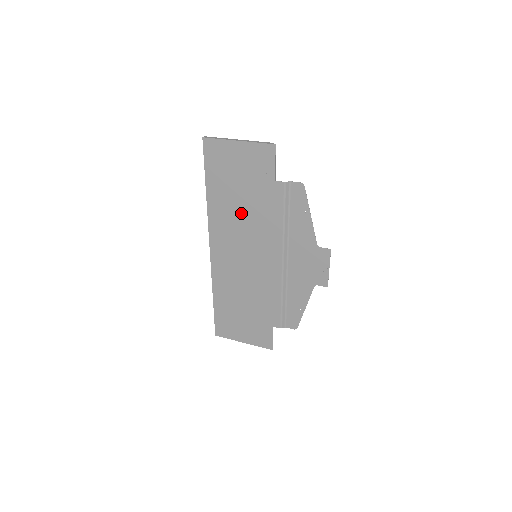
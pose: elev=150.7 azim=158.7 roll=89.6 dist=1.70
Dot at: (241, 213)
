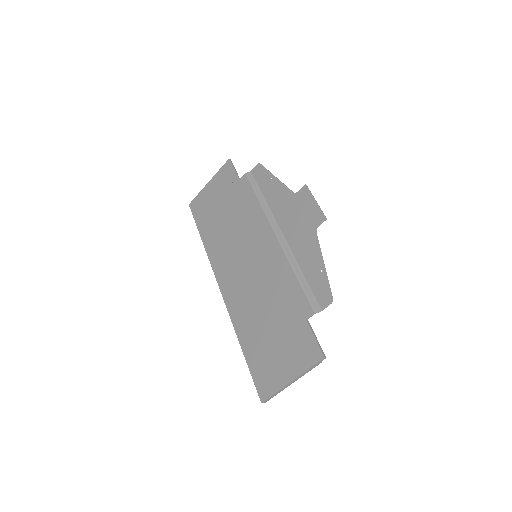
Dot at: (229, 229)
